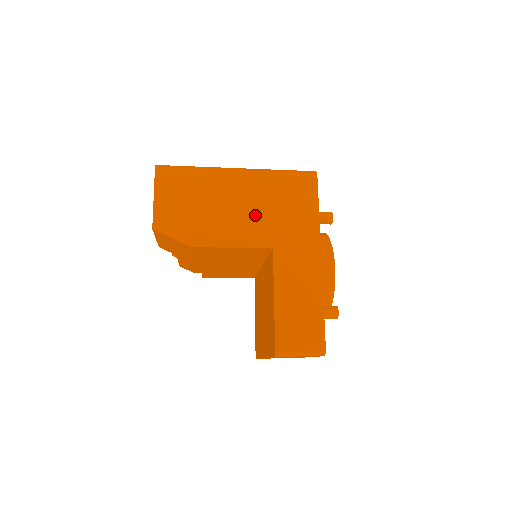
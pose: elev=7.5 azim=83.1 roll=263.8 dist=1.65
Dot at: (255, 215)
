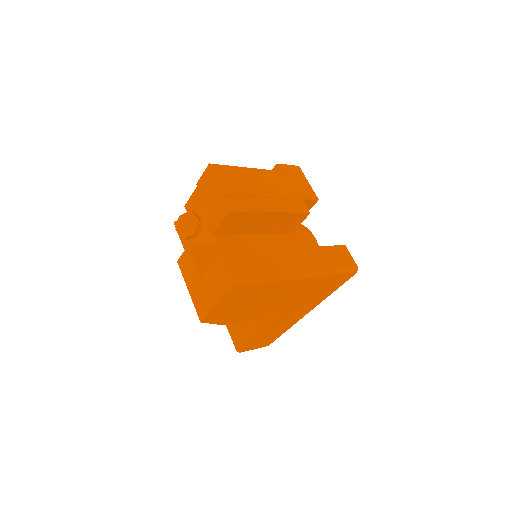
Dot at: (288, 302)
